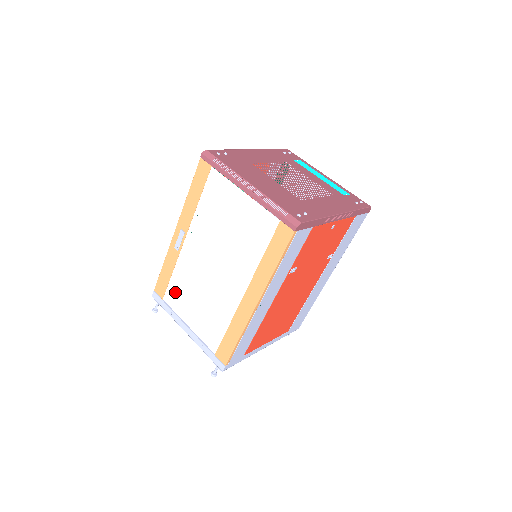
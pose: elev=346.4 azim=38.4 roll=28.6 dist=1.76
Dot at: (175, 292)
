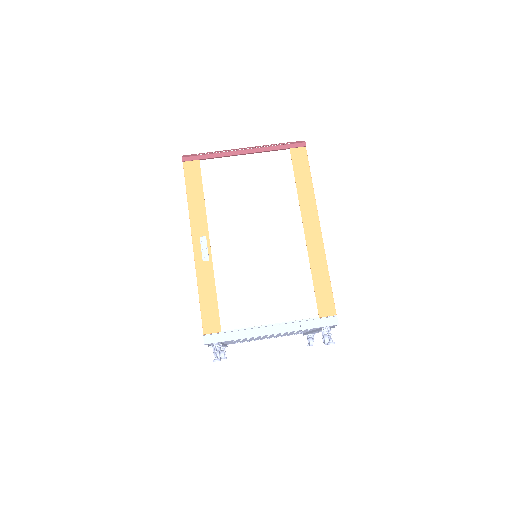
Dot at: (232, 306)
